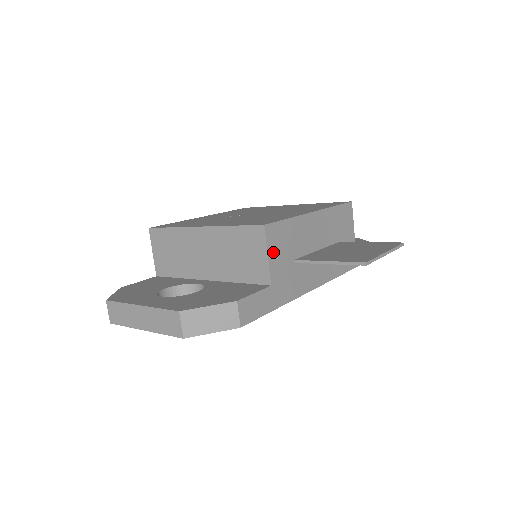
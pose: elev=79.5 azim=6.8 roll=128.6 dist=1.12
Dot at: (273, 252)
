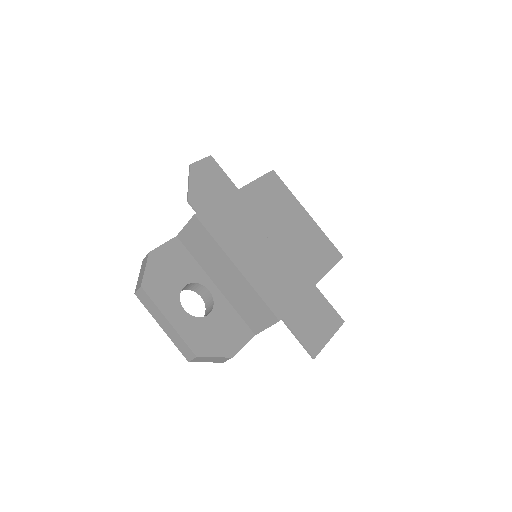
Dot at: occluded
